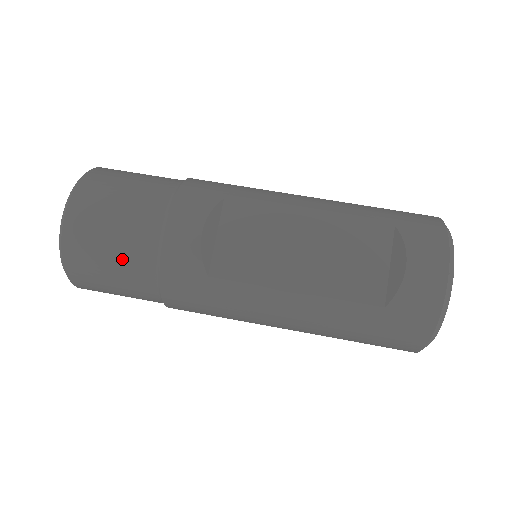
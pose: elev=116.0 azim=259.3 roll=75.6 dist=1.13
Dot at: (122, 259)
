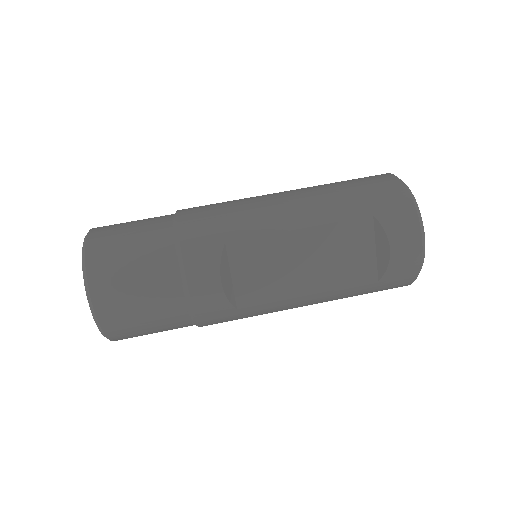
Dot at: (160, 321)
